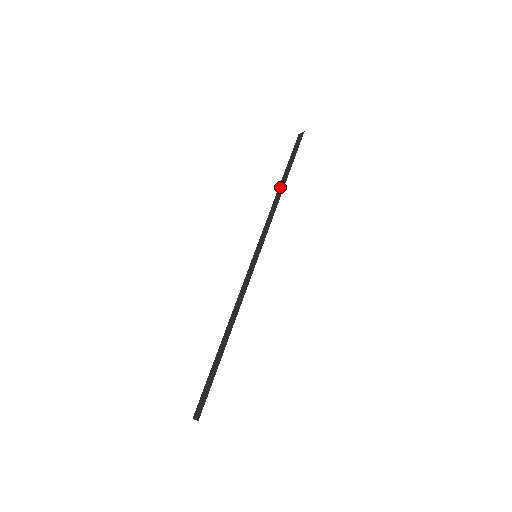
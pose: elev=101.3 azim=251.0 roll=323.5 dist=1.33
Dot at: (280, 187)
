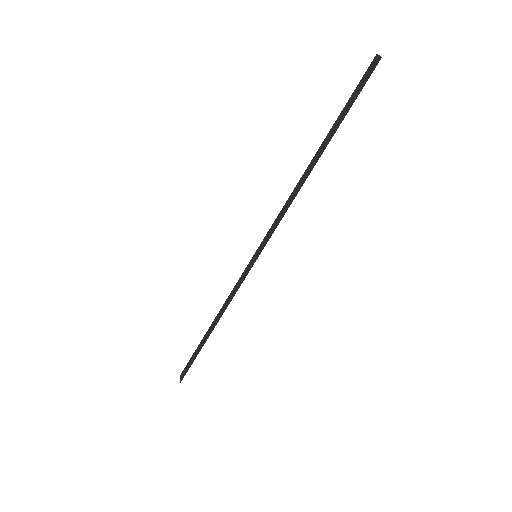
Dot at: (311, 162)
